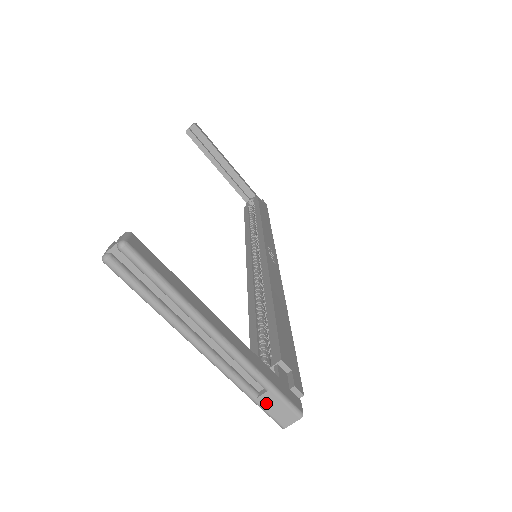
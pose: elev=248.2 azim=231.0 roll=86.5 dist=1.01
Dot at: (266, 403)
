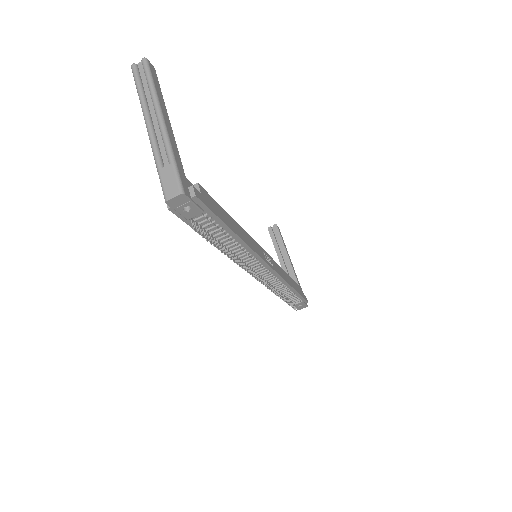
Dot at: (165, 174)
